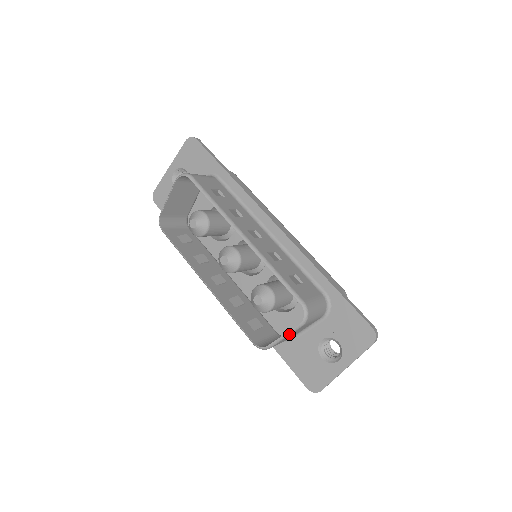
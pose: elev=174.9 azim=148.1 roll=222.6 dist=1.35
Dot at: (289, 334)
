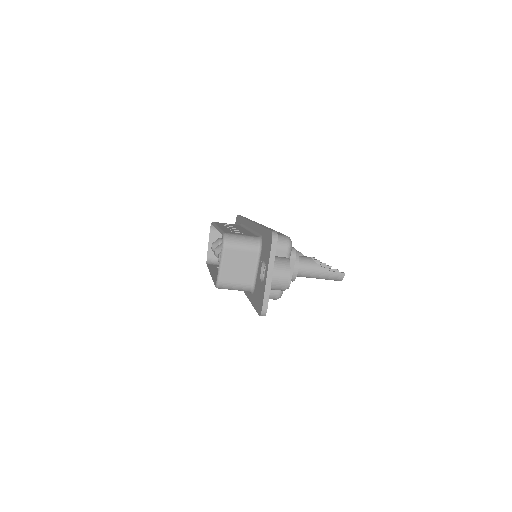
Dot at: (221, 260)
